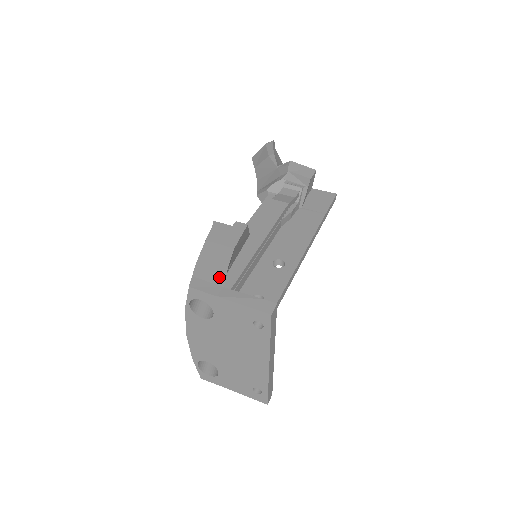
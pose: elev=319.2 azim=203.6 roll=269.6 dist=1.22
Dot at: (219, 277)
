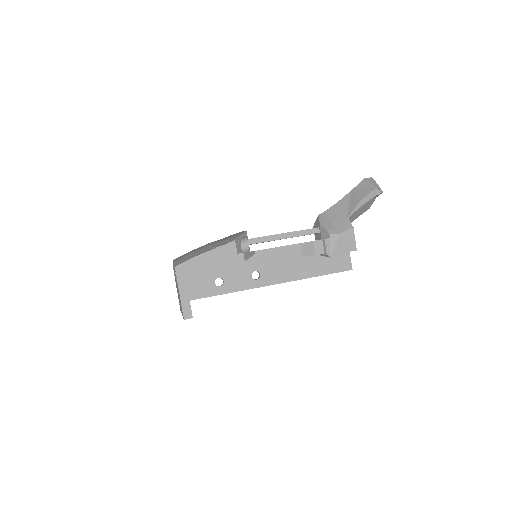
Dot at: (192, 277)
